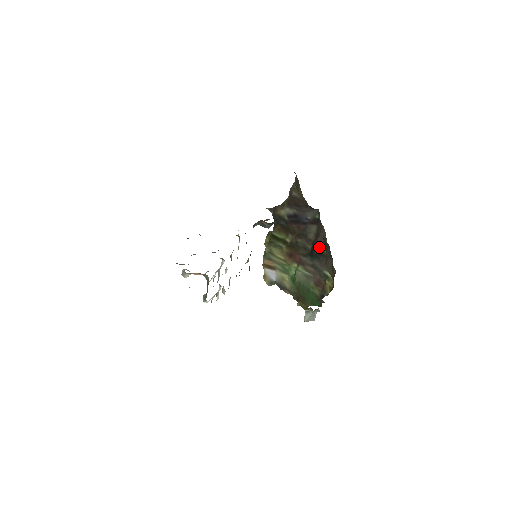
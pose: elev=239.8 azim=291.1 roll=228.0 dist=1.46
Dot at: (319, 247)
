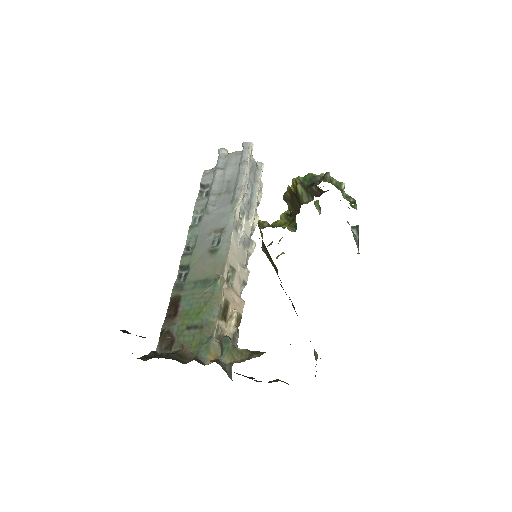
Dot at: occluded
